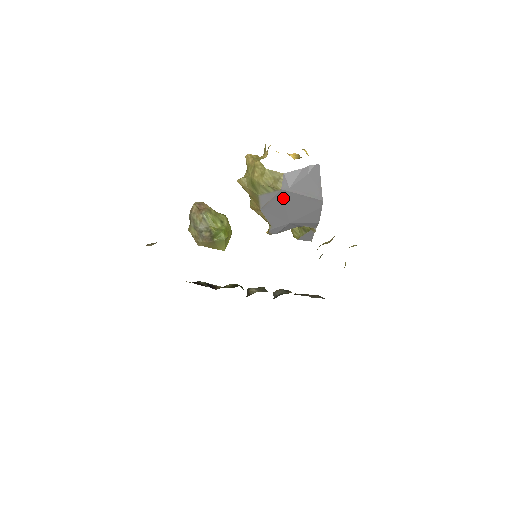
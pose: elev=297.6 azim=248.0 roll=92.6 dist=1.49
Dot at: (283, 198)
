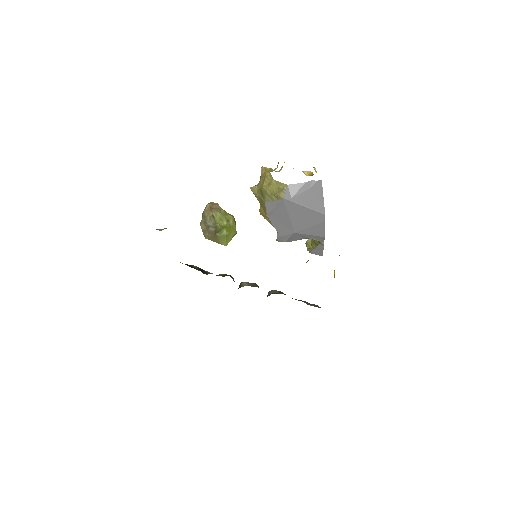
Dot at: (286, 207)
